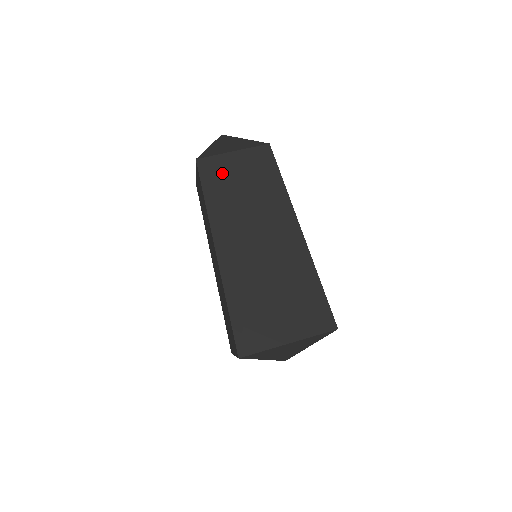
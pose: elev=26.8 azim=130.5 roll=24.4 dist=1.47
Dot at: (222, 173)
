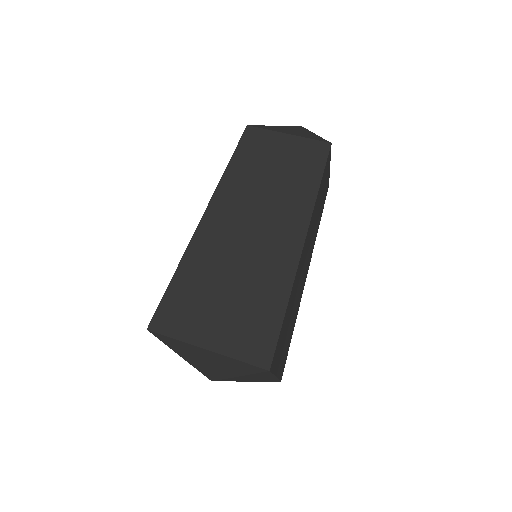
Dot at: (263, 148)
